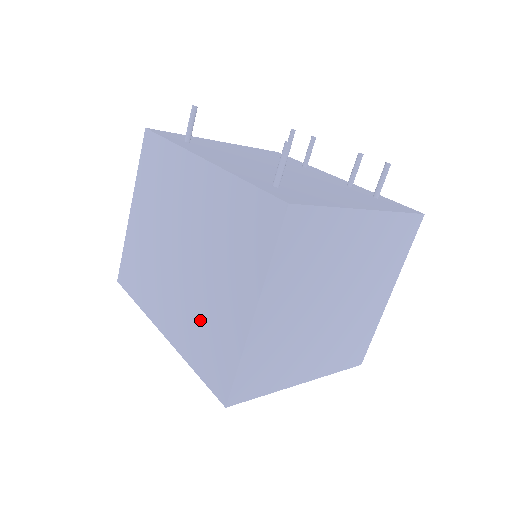
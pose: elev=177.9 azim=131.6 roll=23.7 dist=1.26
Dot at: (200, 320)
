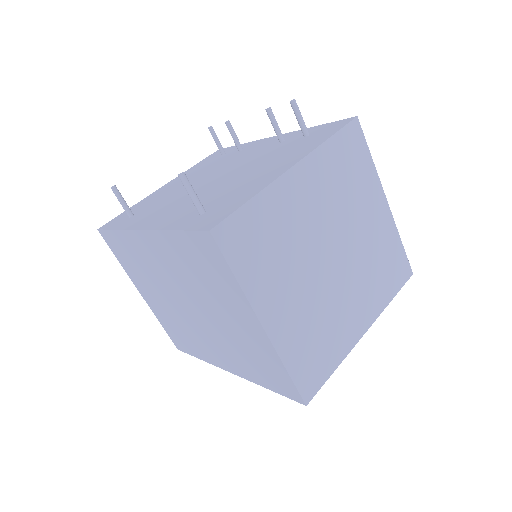
Dot at: (239, 350)
